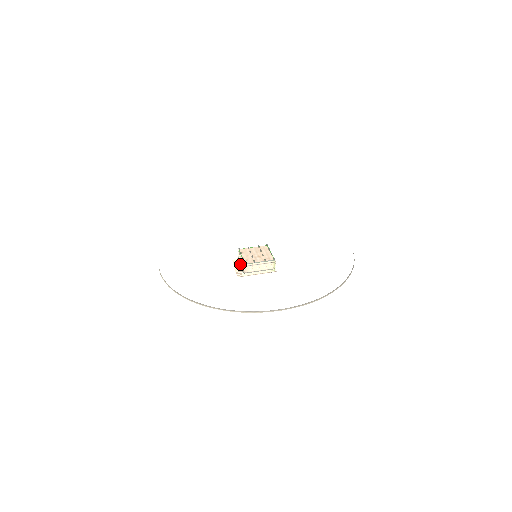
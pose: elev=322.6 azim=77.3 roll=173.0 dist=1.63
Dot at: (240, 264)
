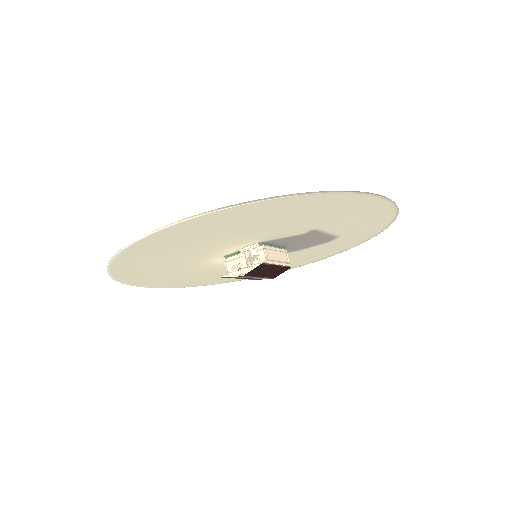
Dot at: occluded
